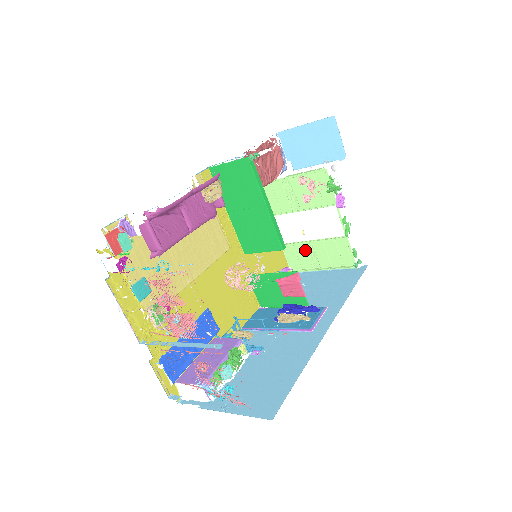
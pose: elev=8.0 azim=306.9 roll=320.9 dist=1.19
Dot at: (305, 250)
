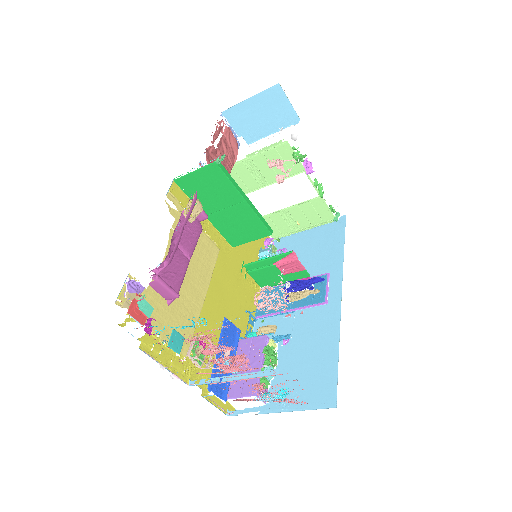
Dot at: (281, 218)
